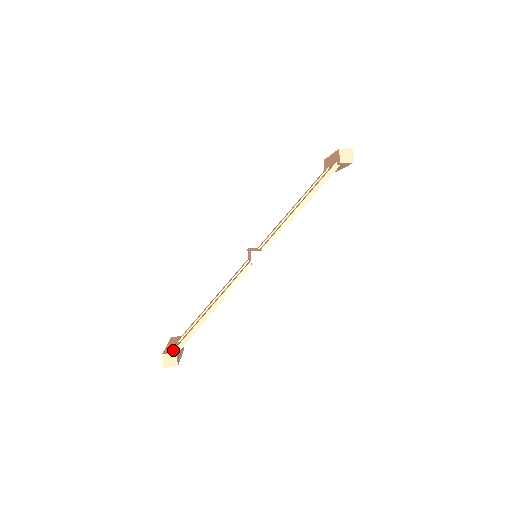
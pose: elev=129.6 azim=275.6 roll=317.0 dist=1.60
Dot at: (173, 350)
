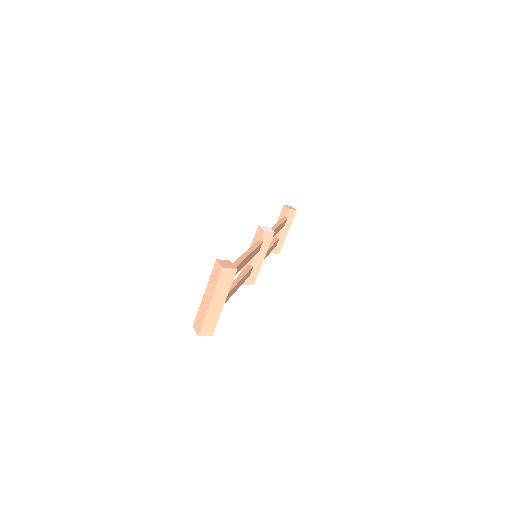
Dot at: occluded
